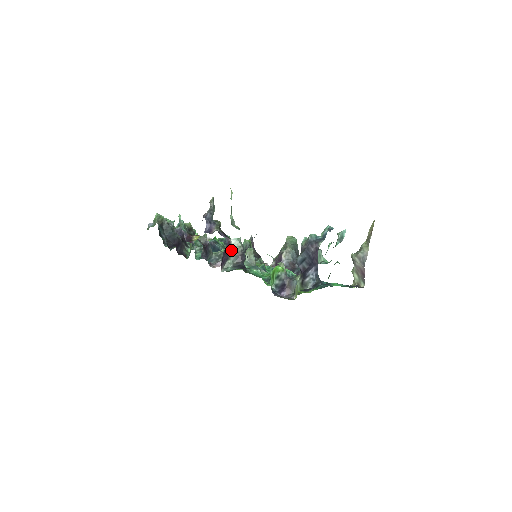
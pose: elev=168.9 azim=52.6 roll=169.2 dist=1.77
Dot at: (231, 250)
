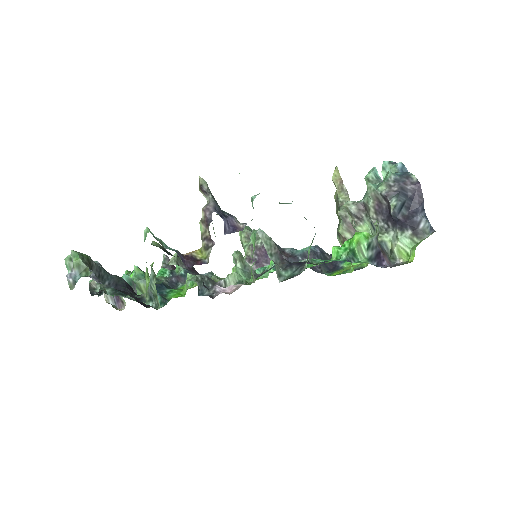
Dot at: (265, 248)
